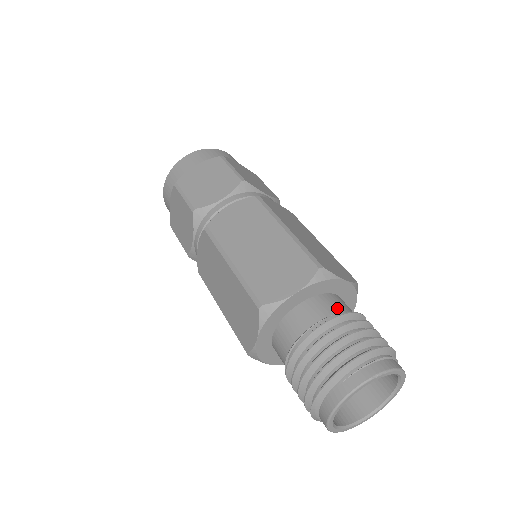
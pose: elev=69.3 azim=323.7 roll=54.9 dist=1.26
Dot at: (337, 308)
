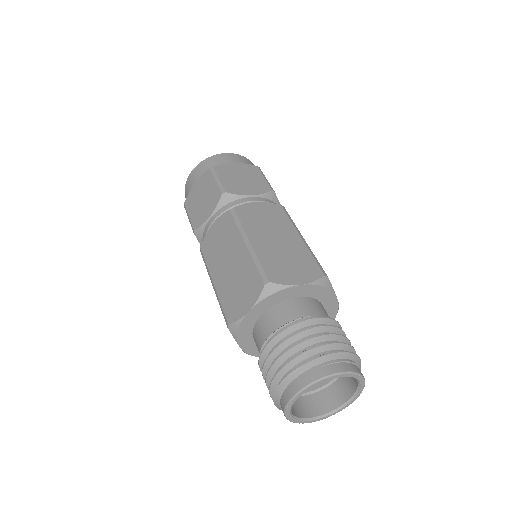
Dot at: (326, 314)
